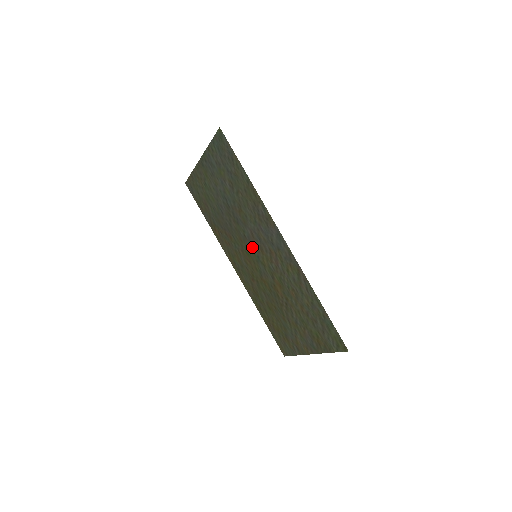
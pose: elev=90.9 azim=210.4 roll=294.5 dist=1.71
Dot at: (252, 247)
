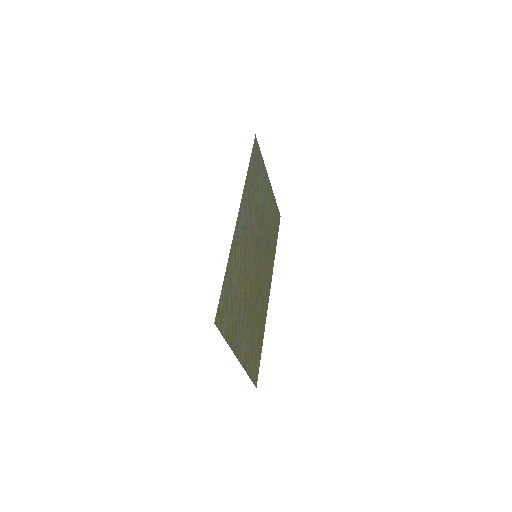
Dot at: (257, 247)
